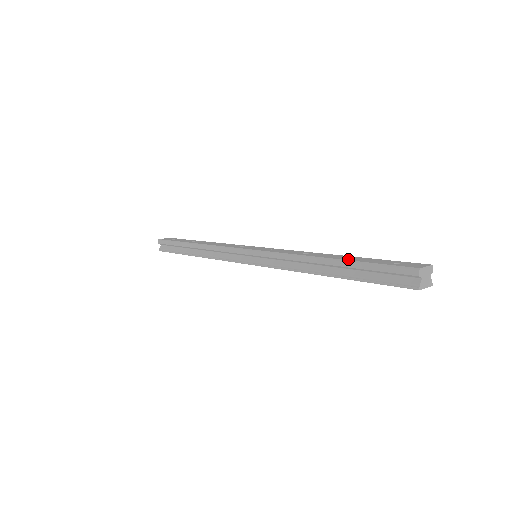
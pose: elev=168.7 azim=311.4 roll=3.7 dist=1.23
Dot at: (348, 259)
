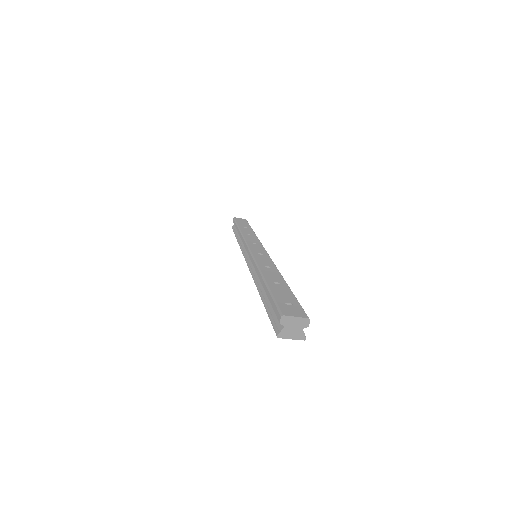
Dot at: (271, 284)
